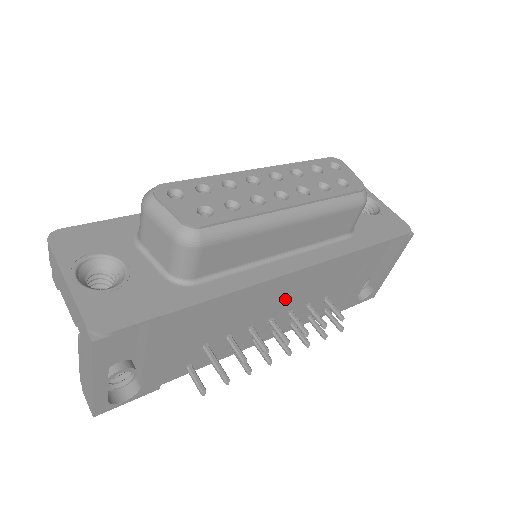
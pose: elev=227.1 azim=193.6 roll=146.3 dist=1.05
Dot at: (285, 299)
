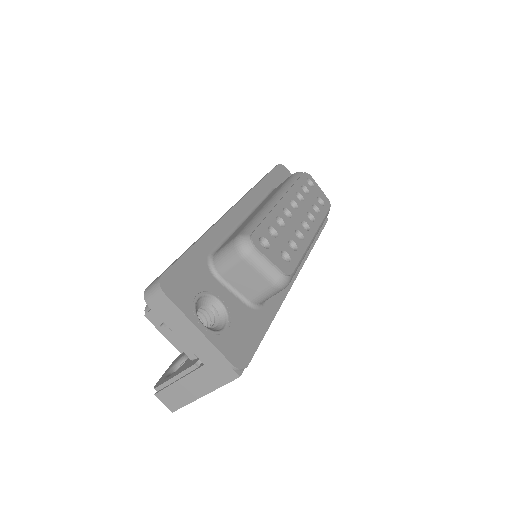
Dot at: occluded
